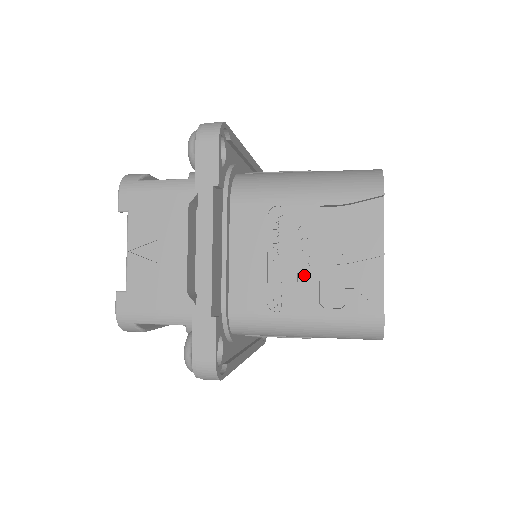
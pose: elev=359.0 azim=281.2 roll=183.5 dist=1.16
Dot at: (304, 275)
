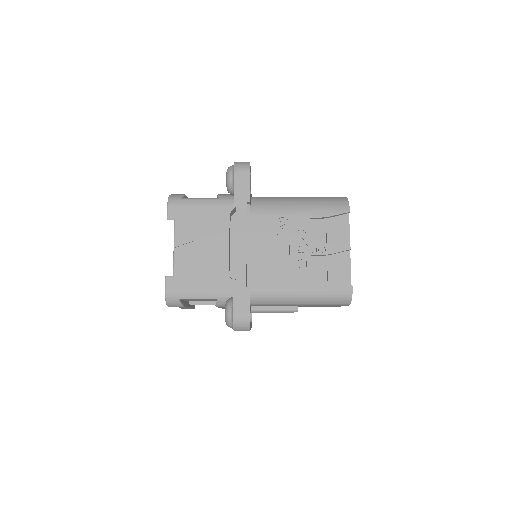
Dot at: (301, 262)
